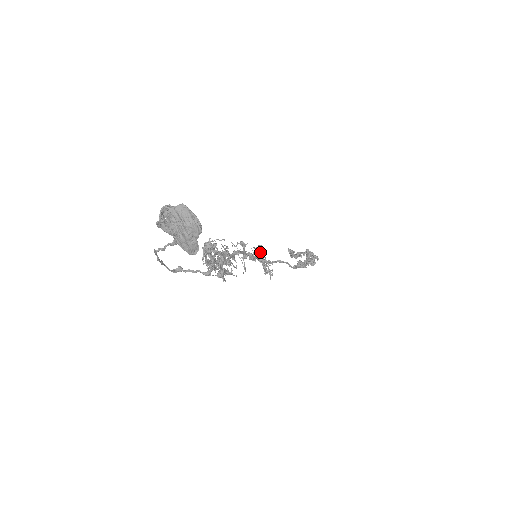
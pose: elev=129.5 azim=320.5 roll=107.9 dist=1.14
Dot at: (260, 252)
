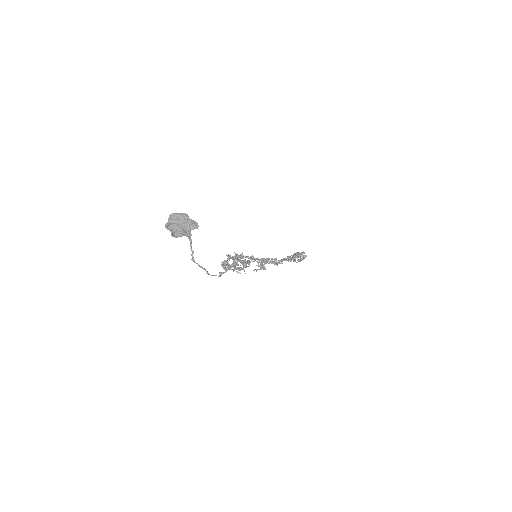
Dot at: (260, 260)
